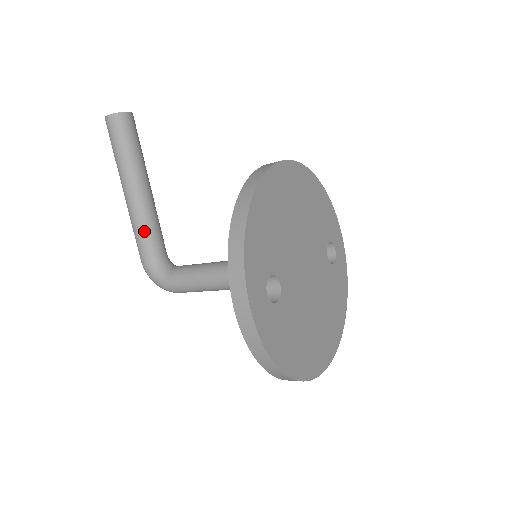
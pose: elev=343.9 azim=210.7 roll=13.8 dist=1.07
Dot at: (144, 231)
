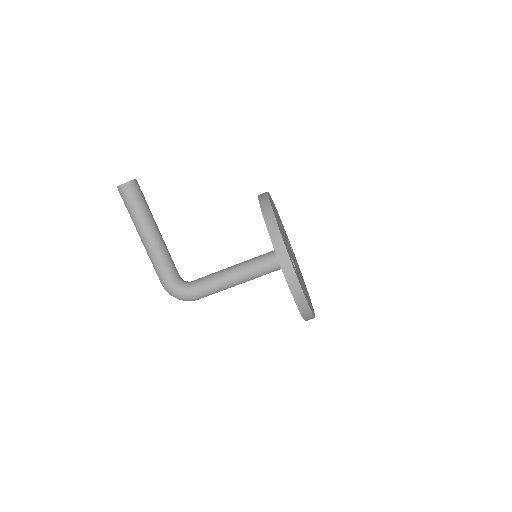
Dot at: (165, 262)
